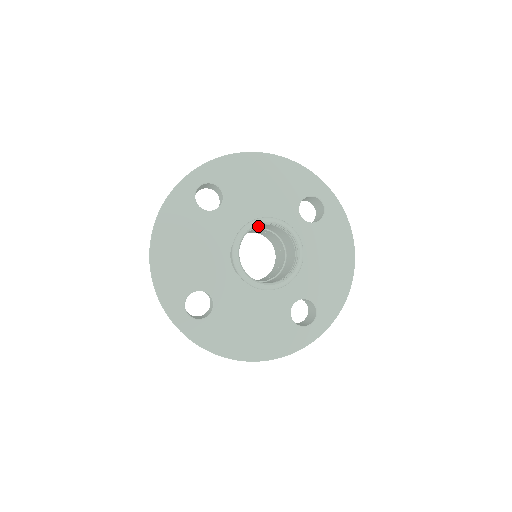
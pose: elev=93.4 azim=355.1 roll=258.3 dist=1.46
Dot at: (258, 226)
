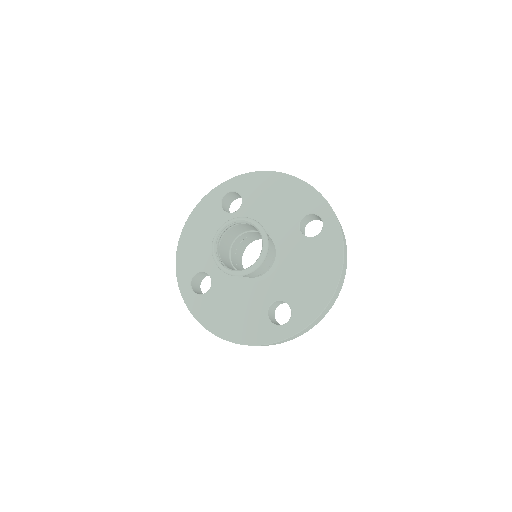
Dot at: (248, 226)
